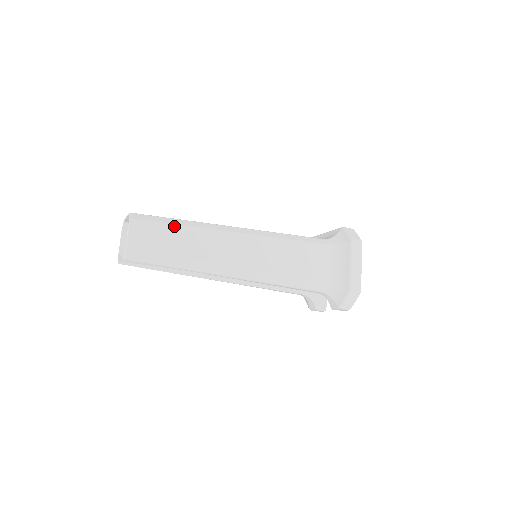
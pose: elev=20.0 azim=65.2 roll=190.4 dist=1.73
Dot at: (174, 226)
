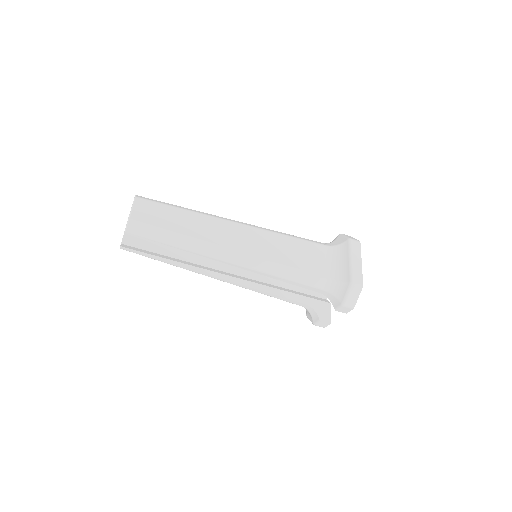
Dot at: (176, 208)
